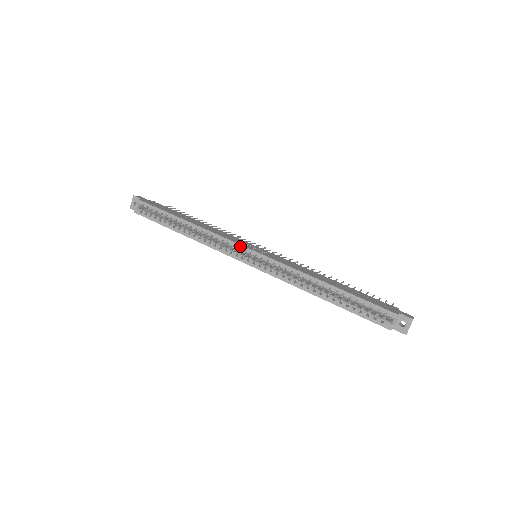
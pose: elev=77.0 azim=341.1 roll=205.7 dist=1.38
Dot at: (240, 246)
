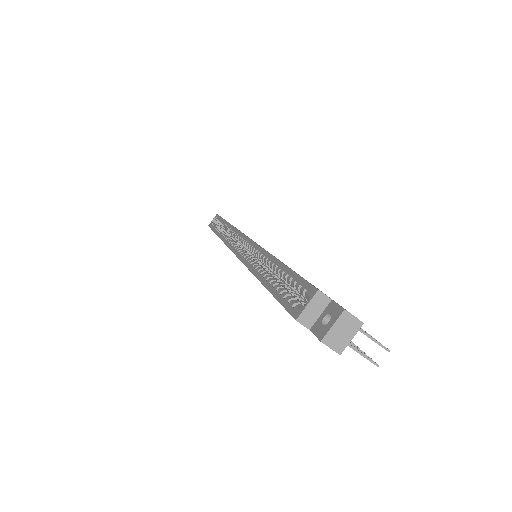
Dot at: (241, 234)
